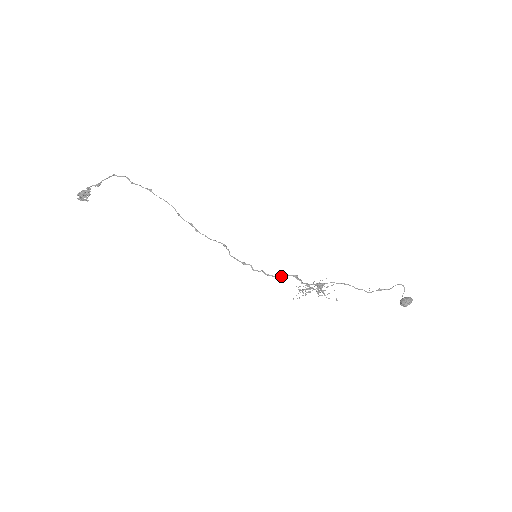
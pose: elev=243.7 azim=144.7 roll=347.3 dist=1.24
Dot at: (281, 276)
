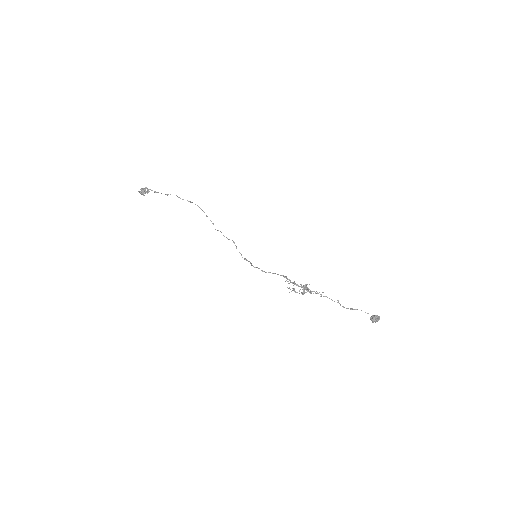
Dot at: (274, 273)
